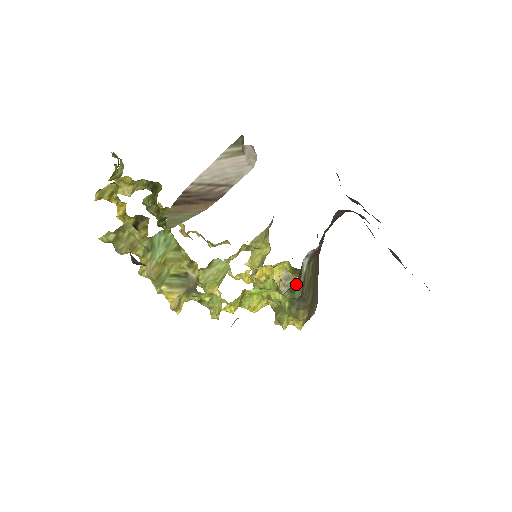
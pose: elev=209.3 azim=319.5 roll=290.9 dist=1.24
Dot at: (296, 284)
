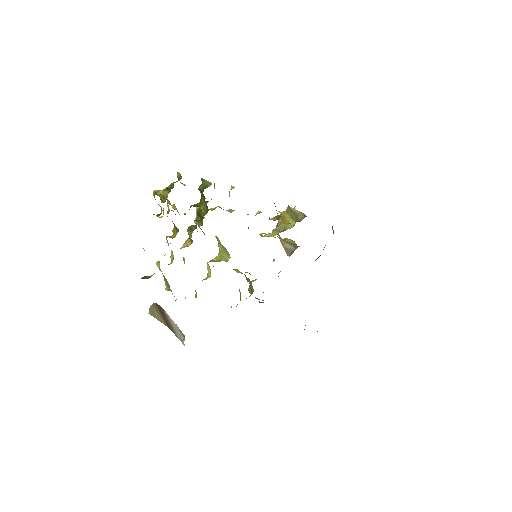
Dot at: occluded
